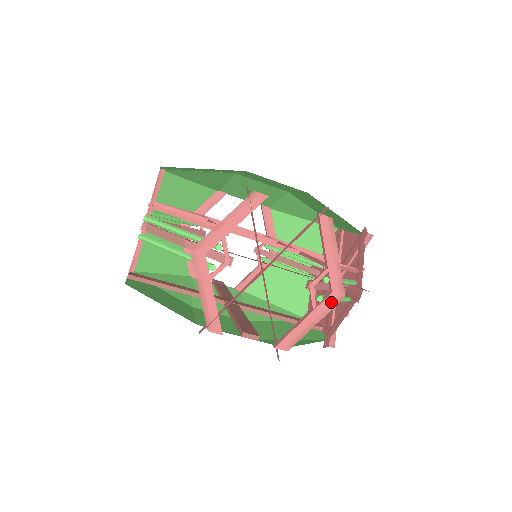
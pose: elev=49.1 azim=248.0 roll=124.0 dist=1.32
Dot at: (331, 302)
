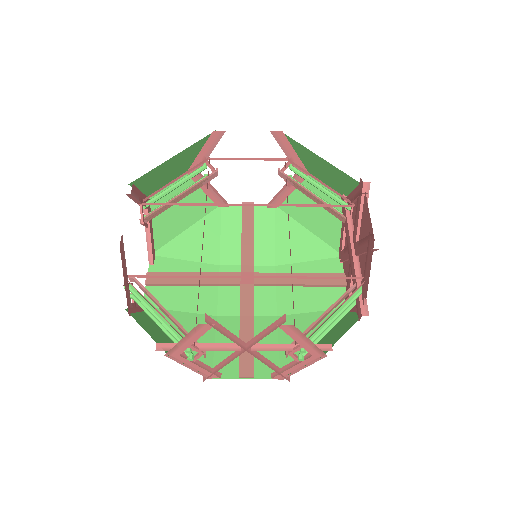
Dot at: (314, 359)
